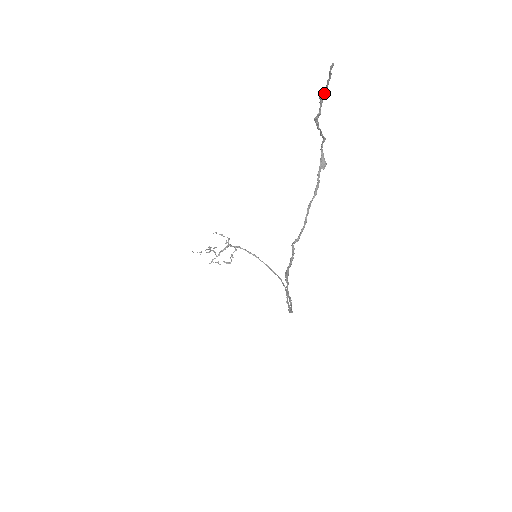
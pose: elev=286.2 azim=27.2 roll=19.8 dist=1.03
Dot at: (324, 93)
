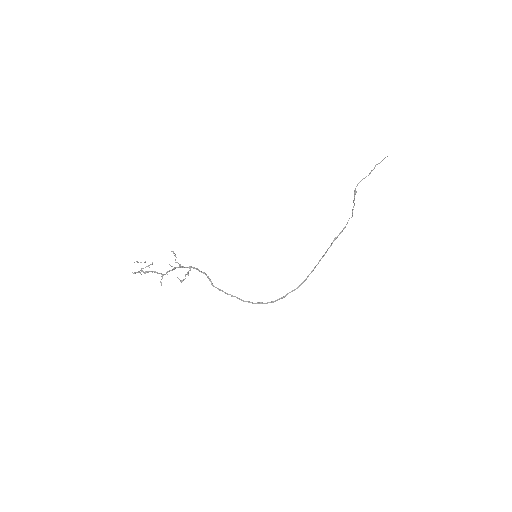
Dot at: (379, 163)
